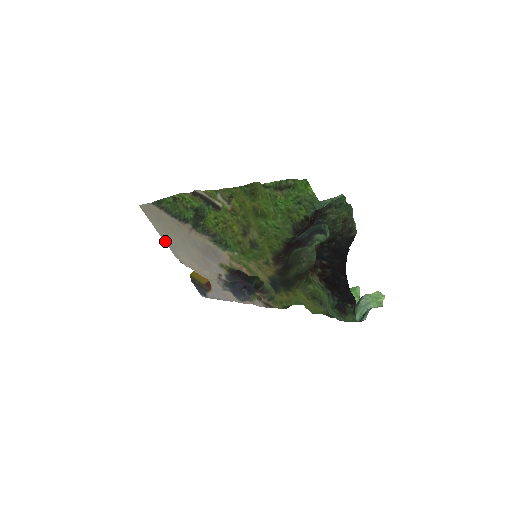
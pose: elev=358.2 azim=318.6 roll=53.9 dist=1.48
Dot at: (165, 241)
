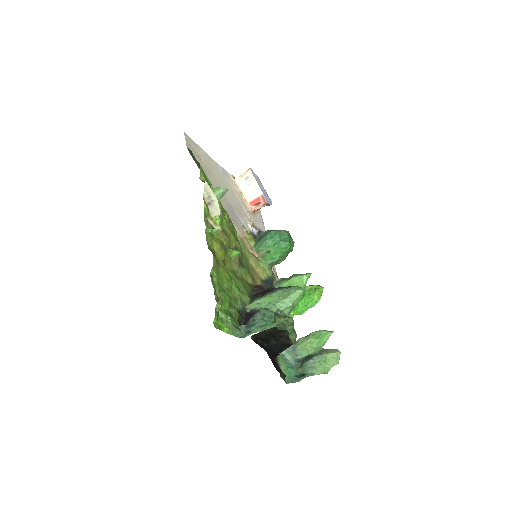
Dot at: (215, 163)
